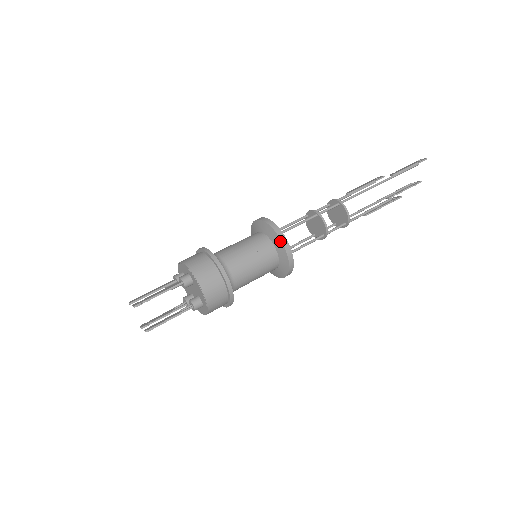
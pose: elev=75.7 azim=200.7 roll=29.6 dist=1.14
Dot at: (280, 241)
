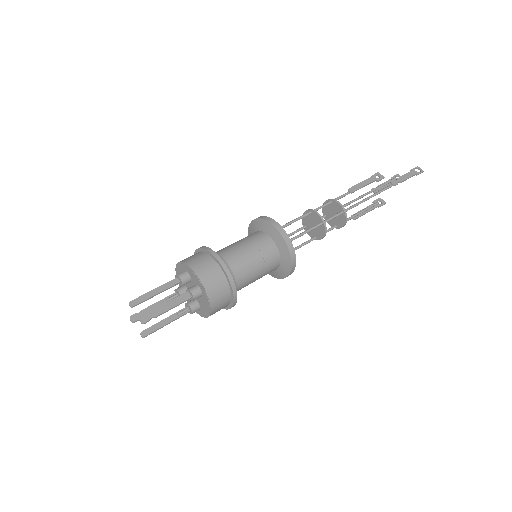
Dot at: (290, 264)
